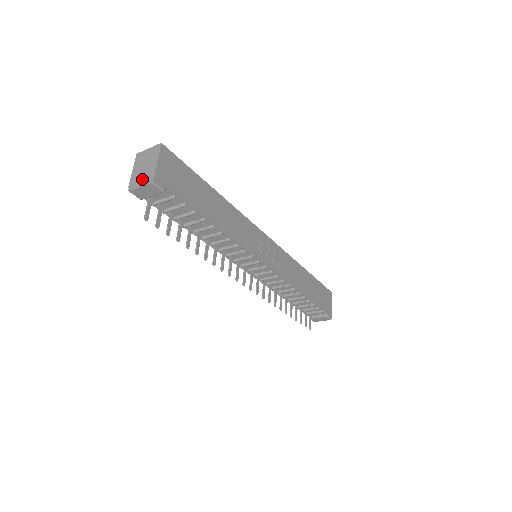
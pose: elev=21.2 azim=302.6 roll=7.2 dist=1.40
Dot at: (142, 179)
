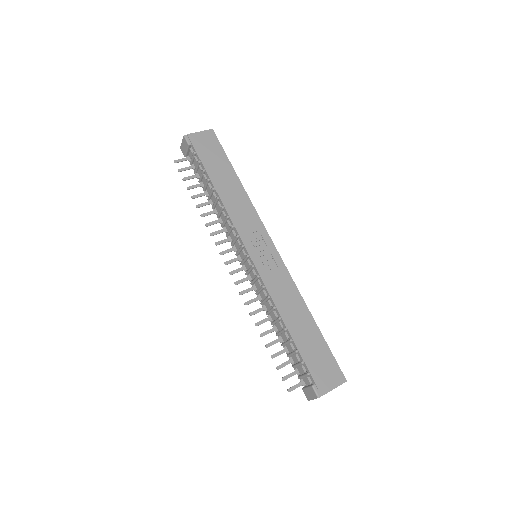
Dot at: occluded
